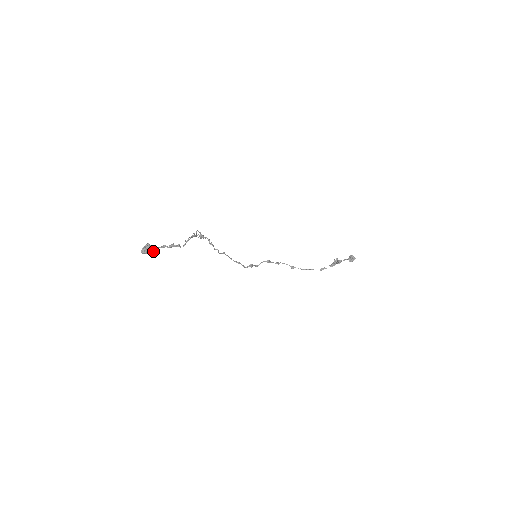
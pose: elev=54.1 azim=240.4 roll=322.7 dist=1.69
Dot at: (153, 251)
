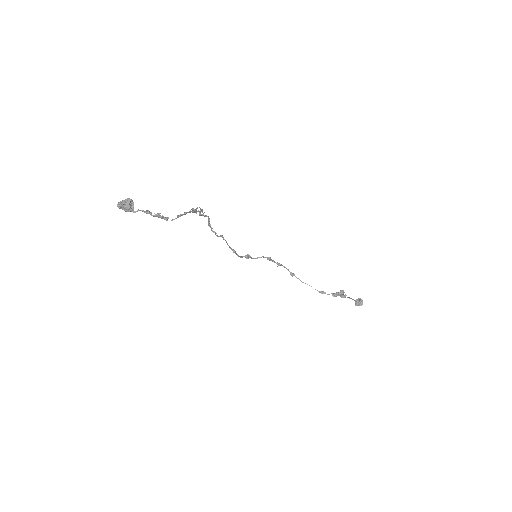
Dot at: (132, 211)
